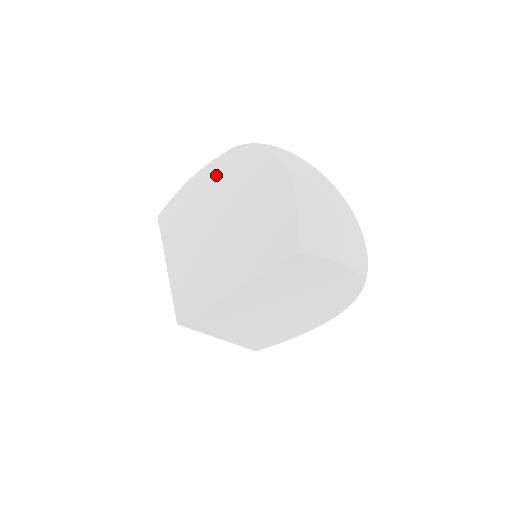
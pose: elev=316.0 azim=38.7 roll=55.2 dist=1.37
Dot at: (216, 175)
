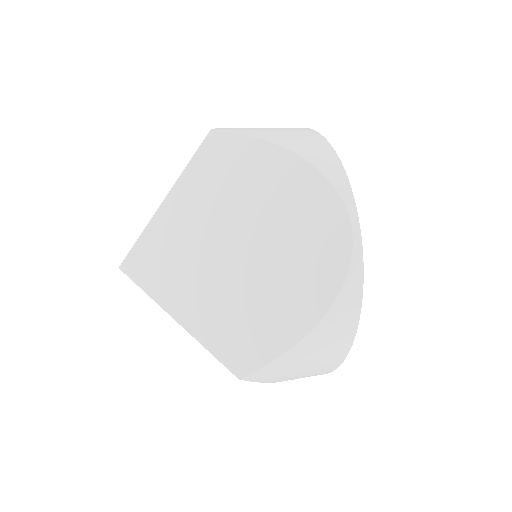
Dot at: occluded
